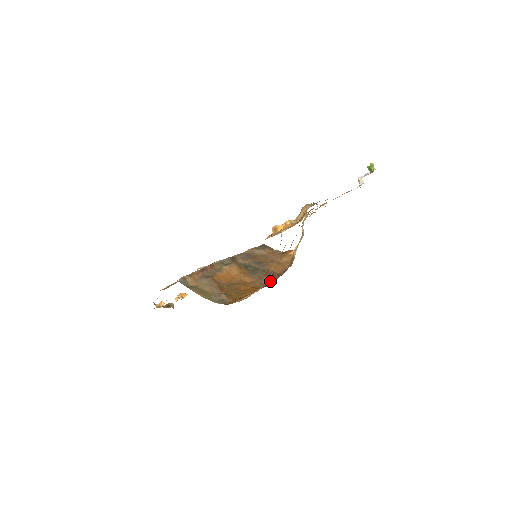
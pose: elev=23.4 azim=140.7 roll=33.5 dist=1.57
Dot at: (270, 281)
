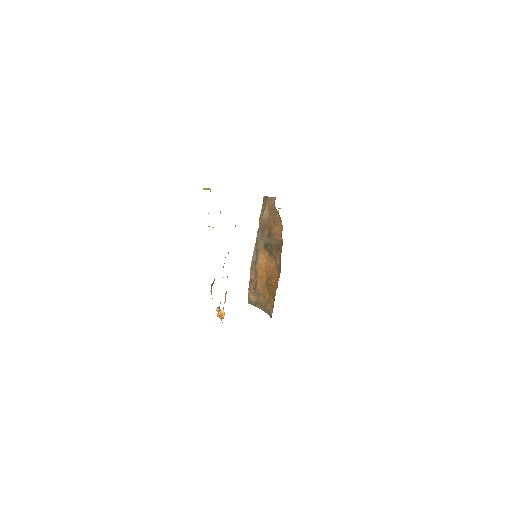
Dot at: (280, 260)
